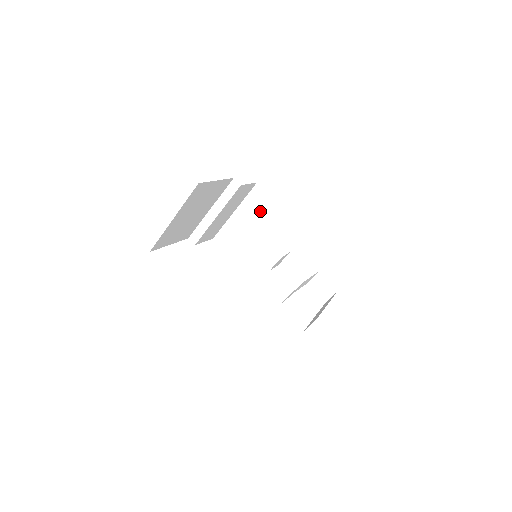
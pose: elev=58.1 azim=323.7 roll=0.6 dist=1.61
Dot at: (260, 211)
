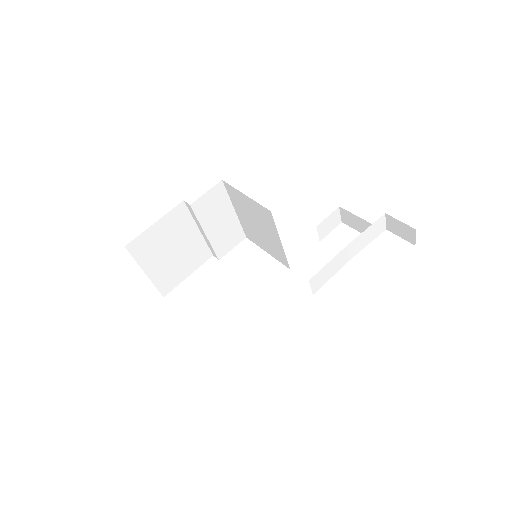
Dot at: (243, 205)
